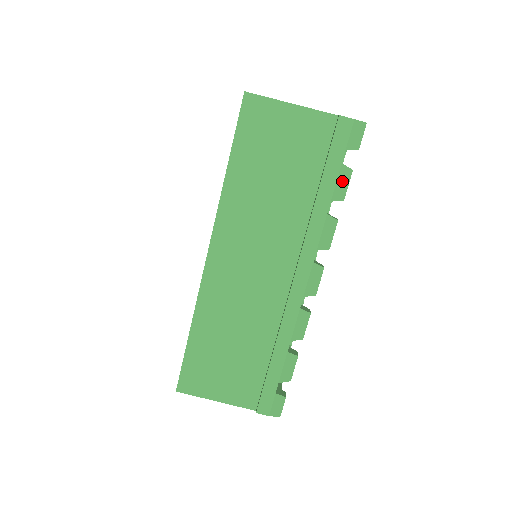
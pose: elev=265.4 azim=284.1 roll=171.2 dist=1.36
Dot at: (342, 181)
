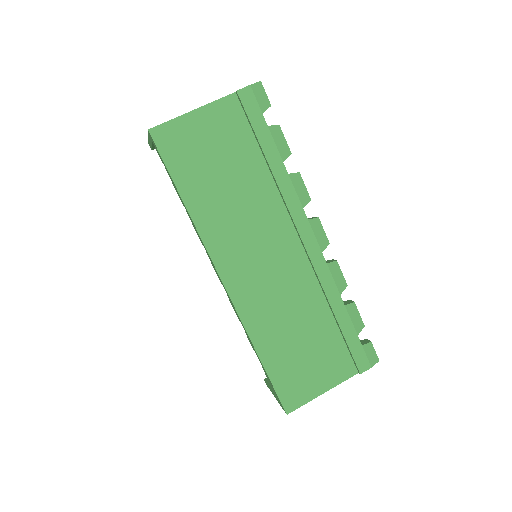
Dot at: (279, 140)
